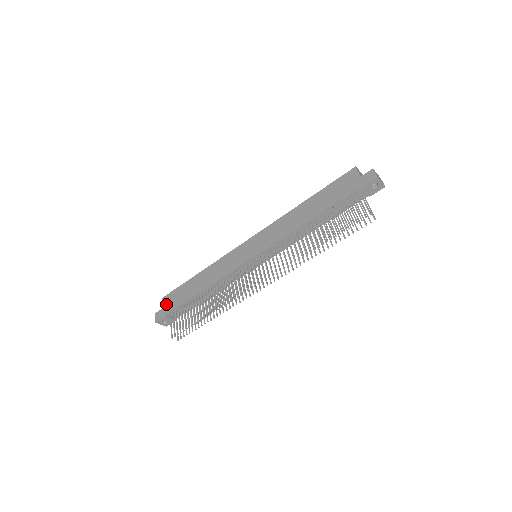
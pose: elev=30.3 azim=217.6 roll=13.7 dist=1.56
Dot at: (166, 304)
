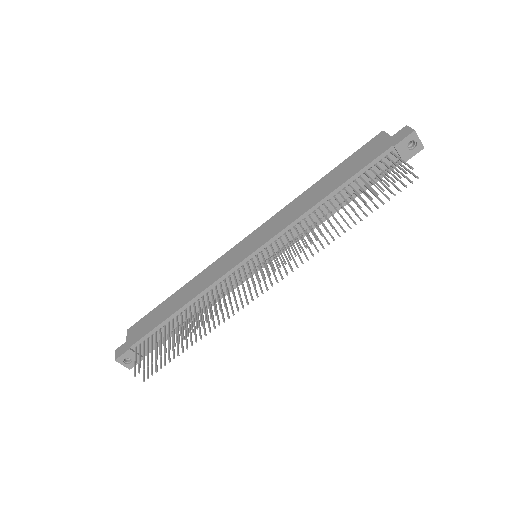
Dot at: (132, 335)
